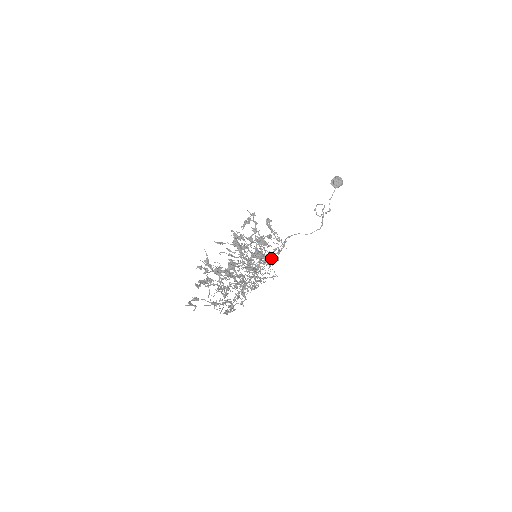
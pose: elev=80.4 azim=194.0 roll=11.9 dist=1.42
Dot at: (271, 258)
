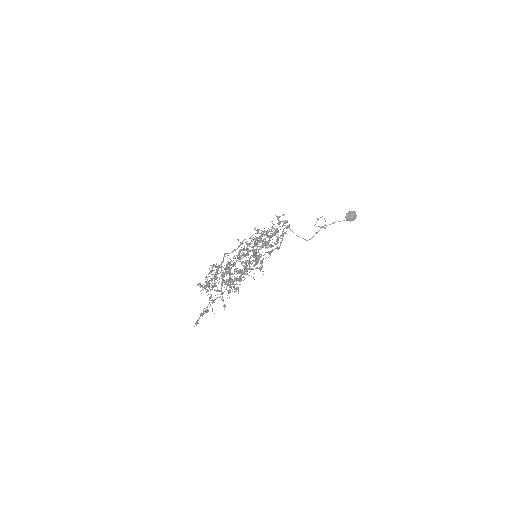
Dot at: (261, 255)
